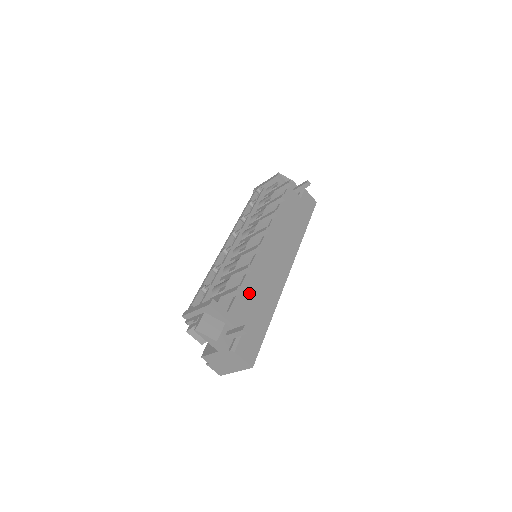
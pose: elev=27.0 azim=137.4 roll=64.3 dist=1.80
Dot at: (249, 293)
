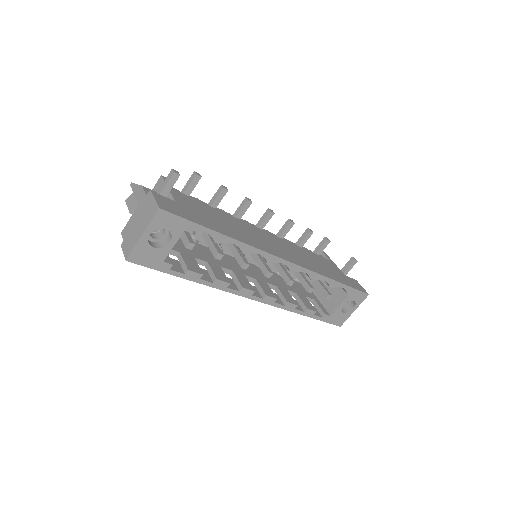
Dot at: (214, 213)
